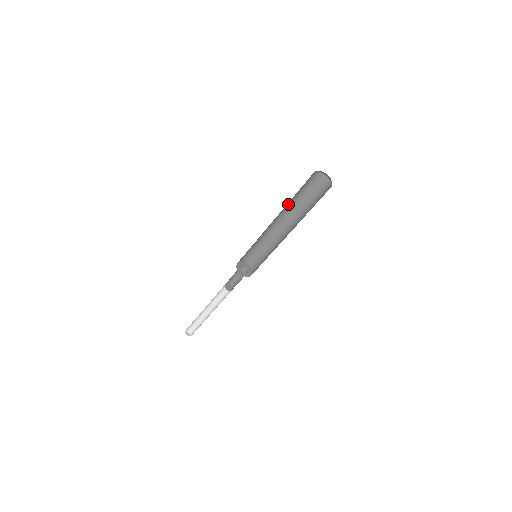
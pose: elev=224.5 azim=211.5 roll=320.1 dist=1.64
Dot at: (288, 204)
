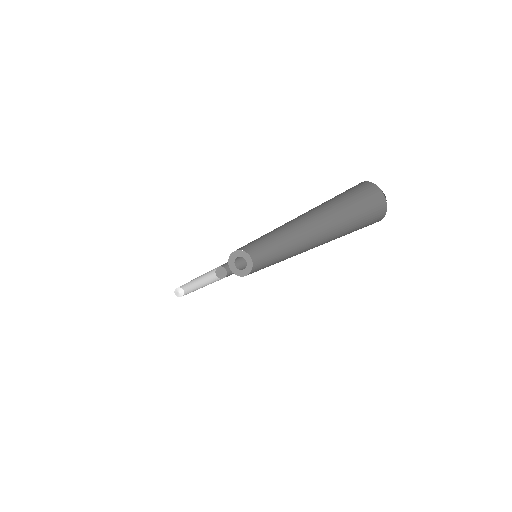
Dot at: (313, 210)
